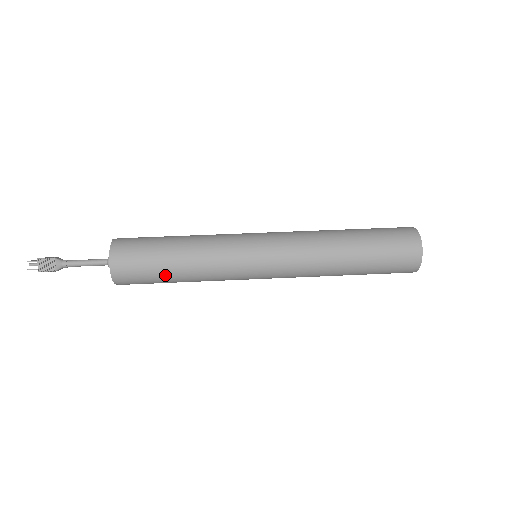
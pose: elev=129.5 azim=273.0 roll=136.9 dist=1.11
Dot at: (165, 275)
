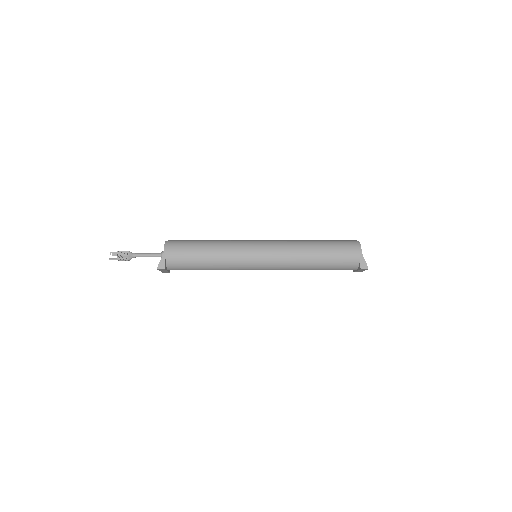
Dot at: (198, 242)
